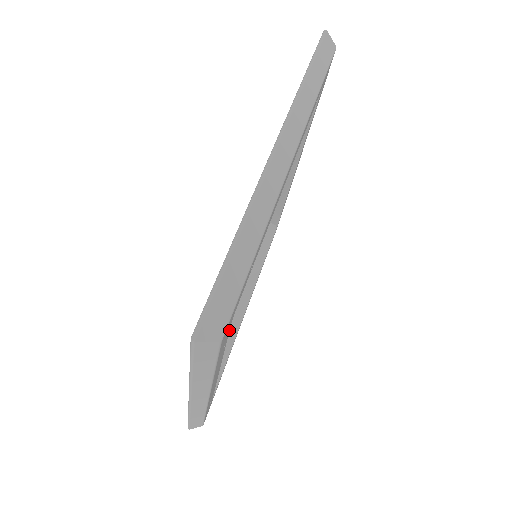
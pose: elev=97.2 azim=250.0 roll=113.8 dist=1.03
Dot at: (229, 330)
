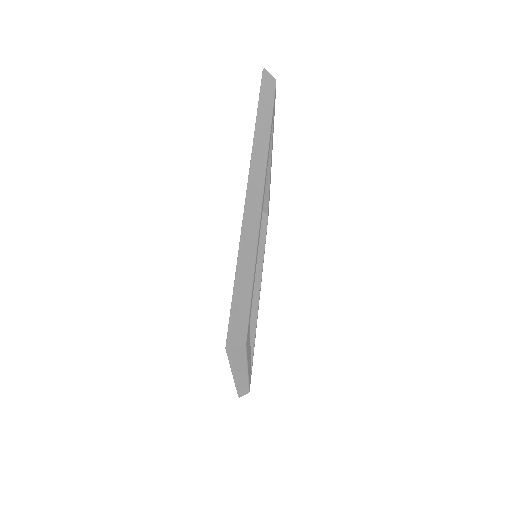
Dot at: (249, 330)
